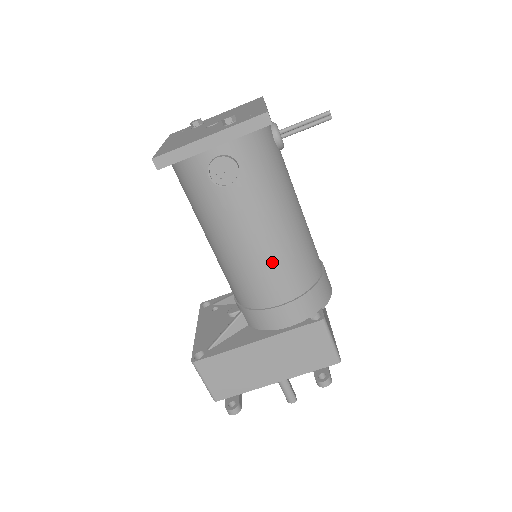
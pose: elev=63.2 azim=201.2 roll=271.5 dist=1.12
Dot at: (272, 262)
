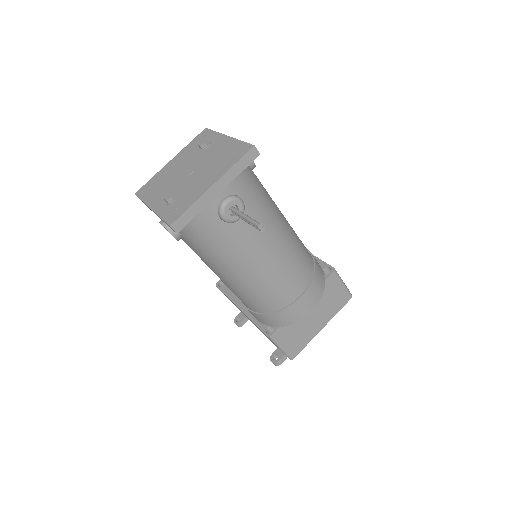
Dot at: (229, 287)
